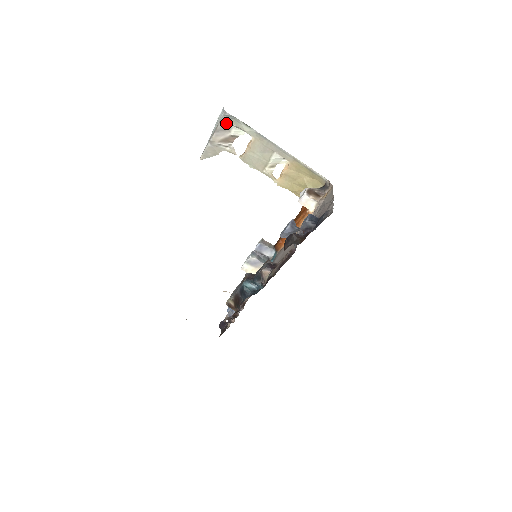
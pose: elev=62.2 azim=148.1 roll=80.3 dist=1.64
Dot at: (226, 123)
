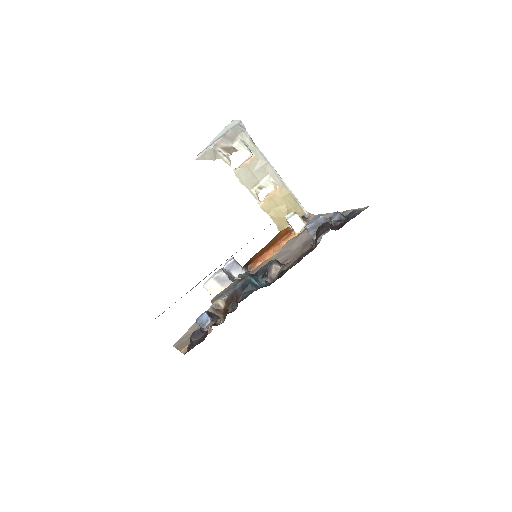
Dot at: (235, 133)
